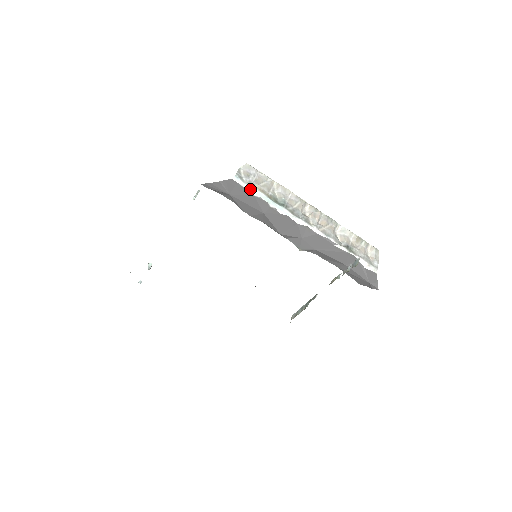
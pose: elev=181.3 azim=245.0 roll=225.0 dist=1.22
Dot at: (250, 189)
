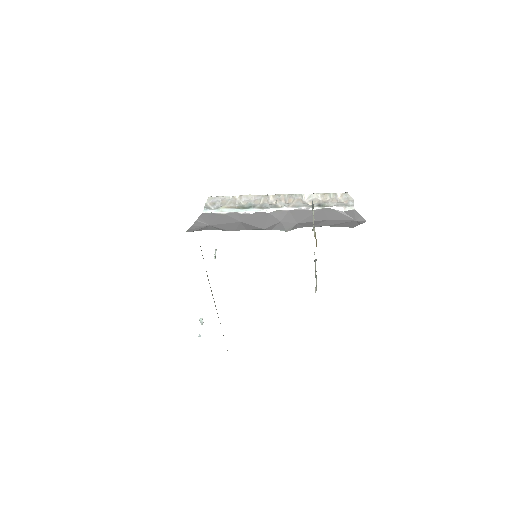
Dot at: (219, 211)
